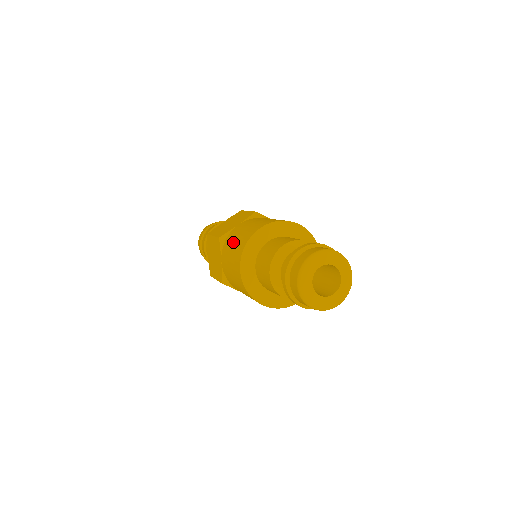
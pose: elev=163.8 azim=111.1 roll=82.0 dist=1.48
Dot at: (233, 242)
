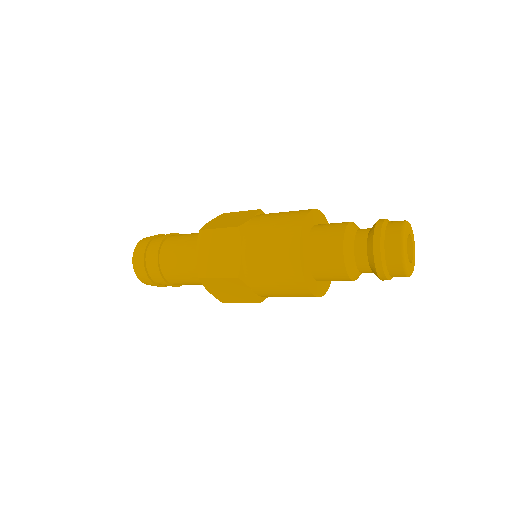
Dot at: (268, 273)
